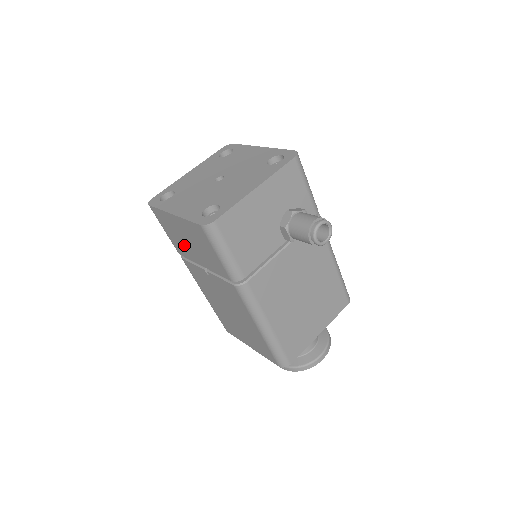
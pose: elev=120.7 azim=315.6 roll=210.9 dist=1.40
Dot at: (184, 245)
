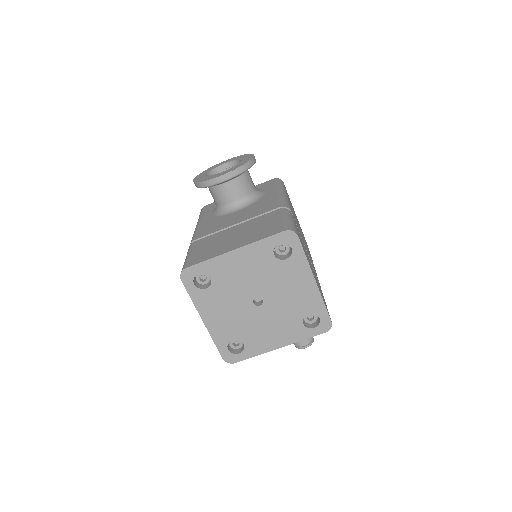
Dot at: occluded
